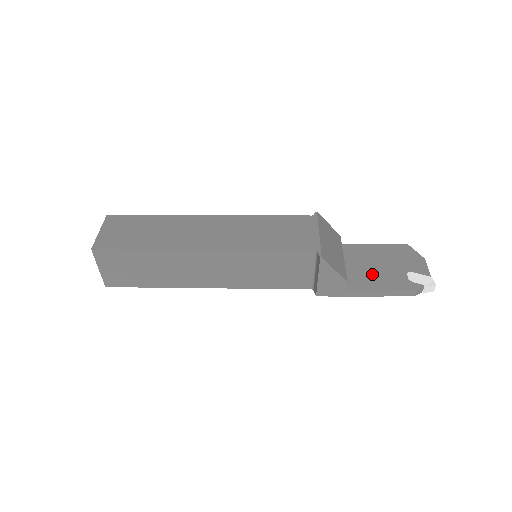
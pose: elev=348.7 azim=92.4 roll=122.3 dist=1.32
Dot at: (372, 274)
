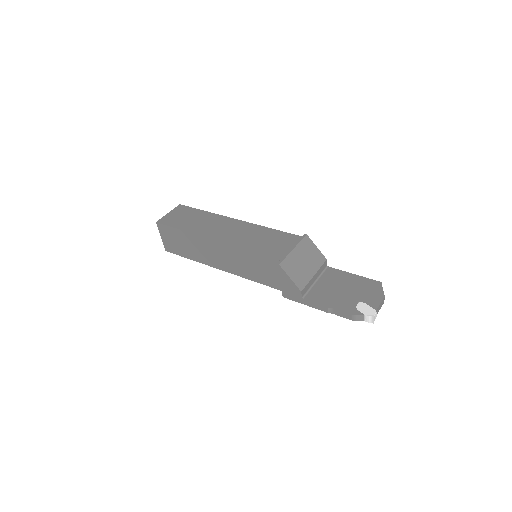
Dot at: (331, 294)
